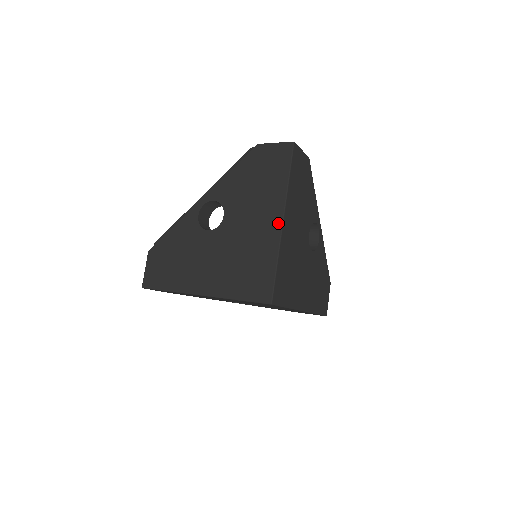
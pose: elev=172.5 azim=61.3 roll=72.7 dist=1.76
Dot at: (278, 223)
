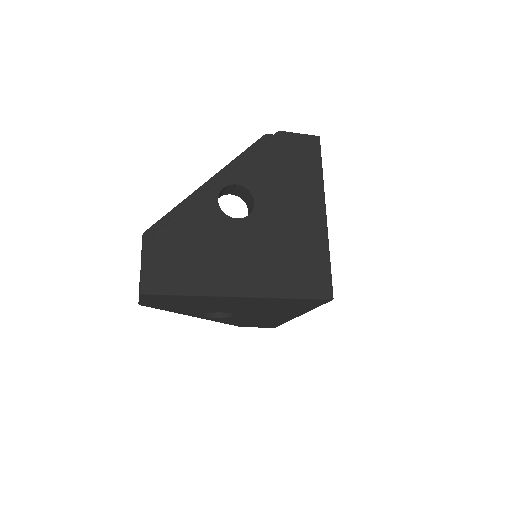
Dot at: (322, 215)
